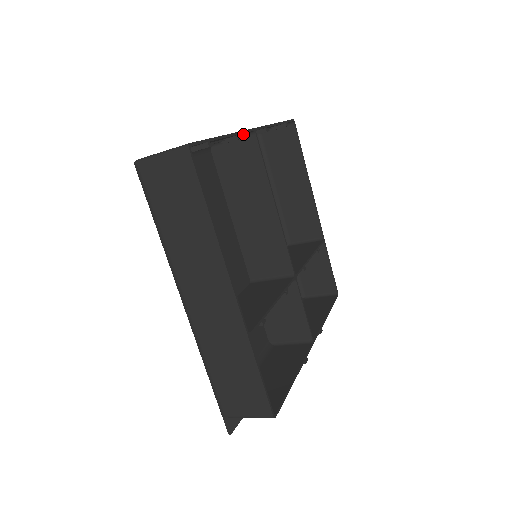
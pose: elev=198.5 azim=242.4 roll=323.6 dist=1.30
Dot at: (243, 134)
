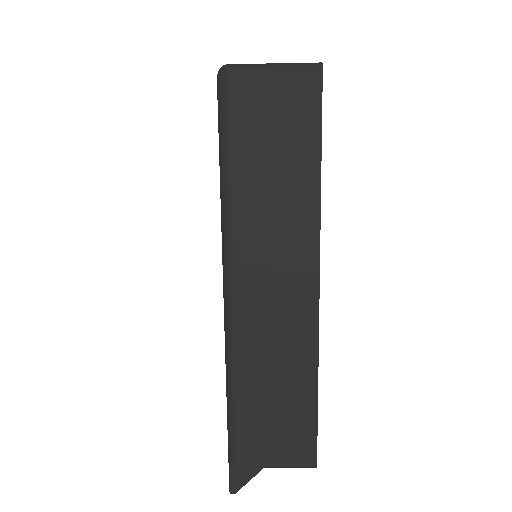
Dot at: occluded
